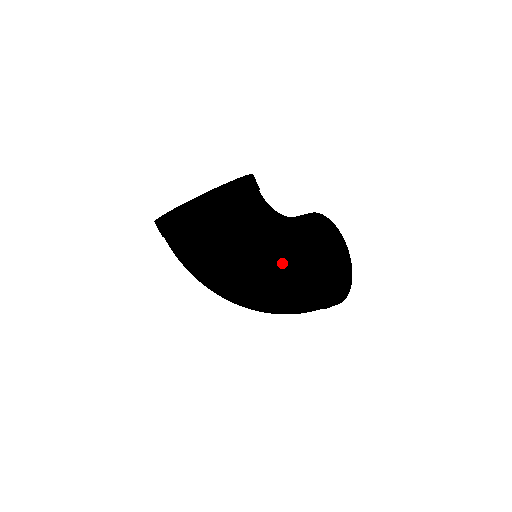
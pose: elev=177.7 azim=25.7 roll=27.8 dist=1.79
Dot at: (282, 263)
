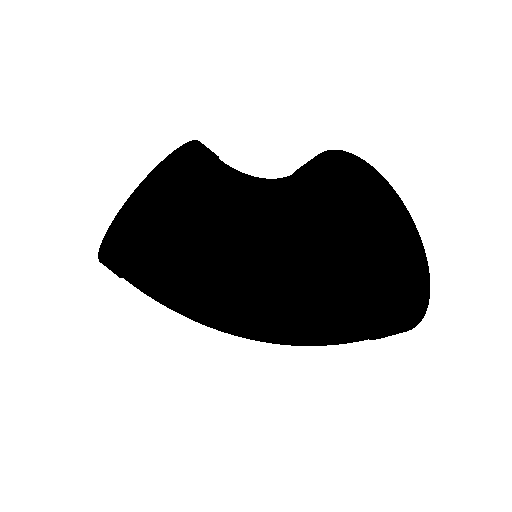
Dot at: (223, 313)
